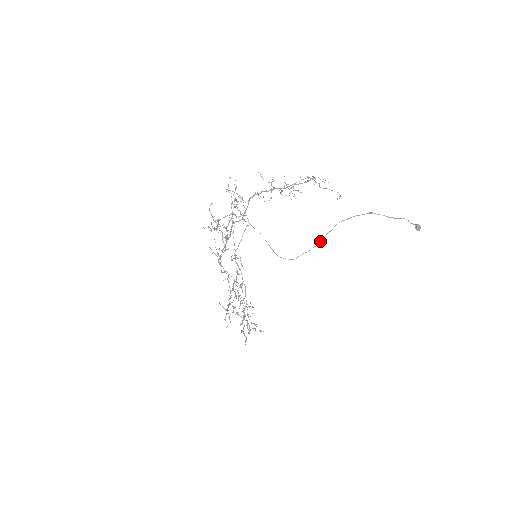
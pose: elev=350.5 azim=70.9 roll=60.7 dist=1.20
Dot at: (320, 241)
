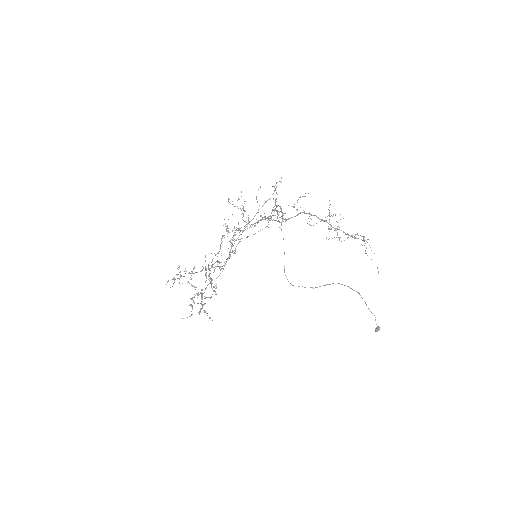
Dot at: occluded
